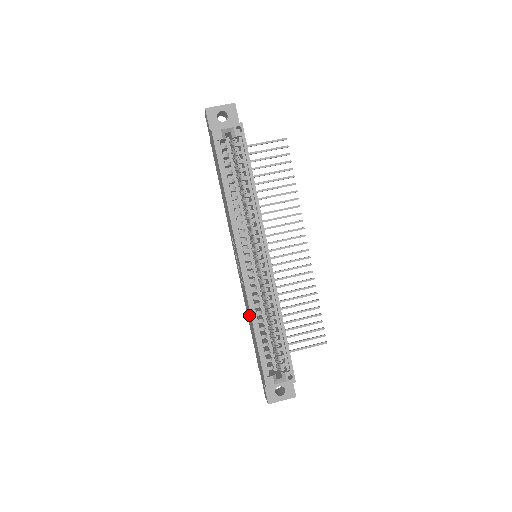
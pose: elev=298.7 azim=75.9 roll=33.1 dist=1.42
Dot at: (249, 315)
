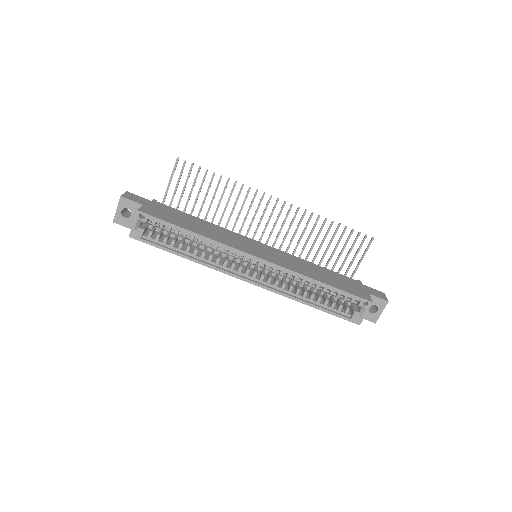
Dot at: occluded
